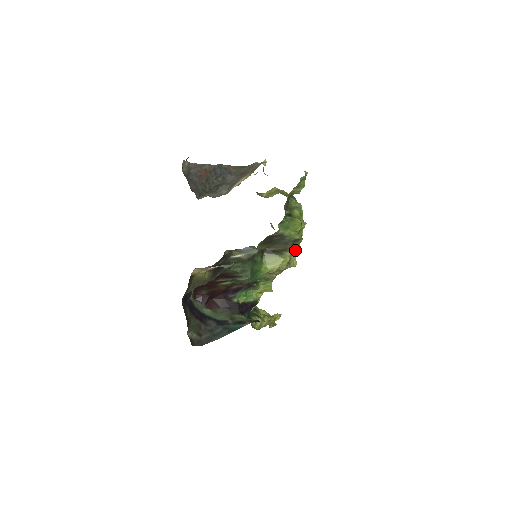
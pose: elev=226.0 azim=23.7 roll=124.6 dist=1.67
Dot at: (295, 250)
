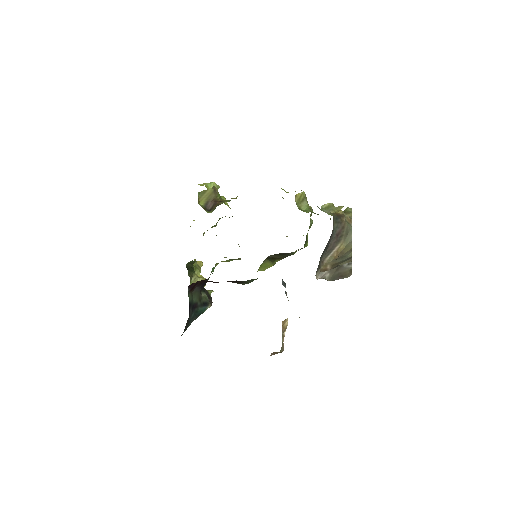
Dot at: occluded
